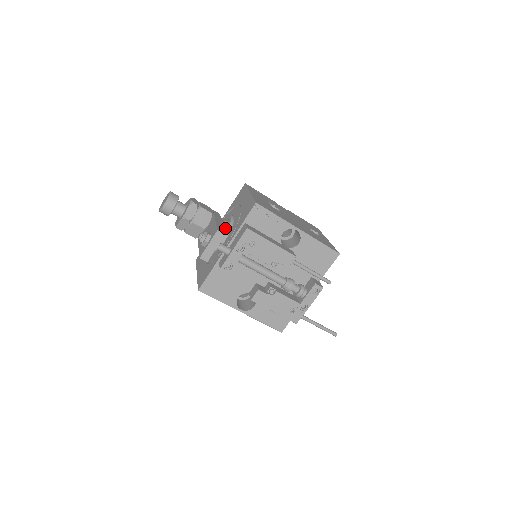
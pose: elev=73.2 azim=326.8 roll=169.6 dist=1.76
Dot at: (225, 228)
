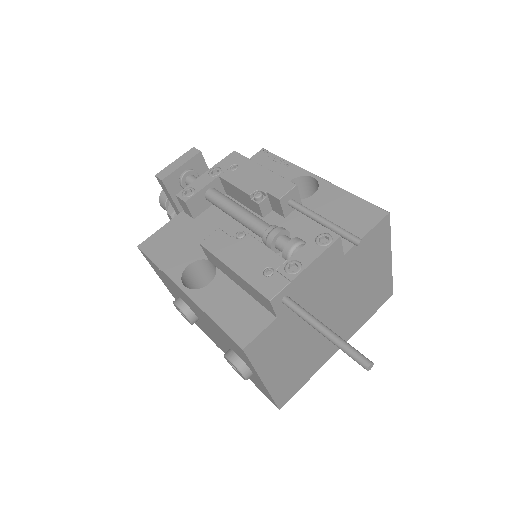
Dot at: occluded
